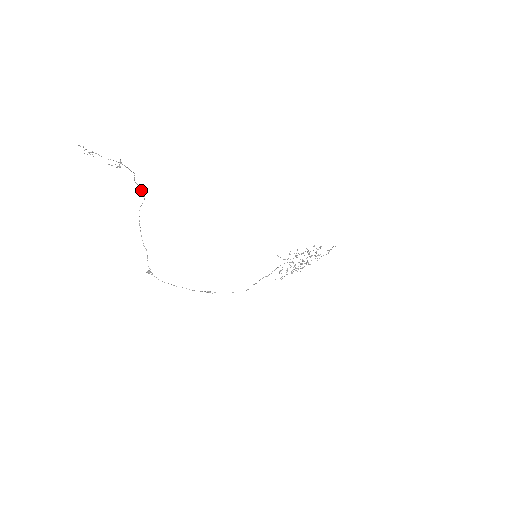
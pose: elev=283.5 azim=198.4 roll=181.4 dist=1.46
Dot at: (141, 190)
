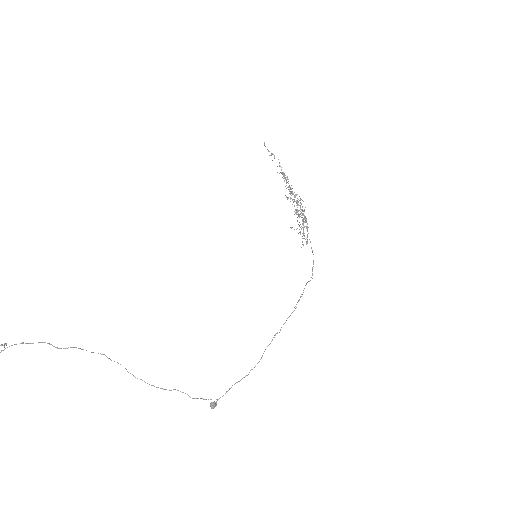
Dot at: occluded
